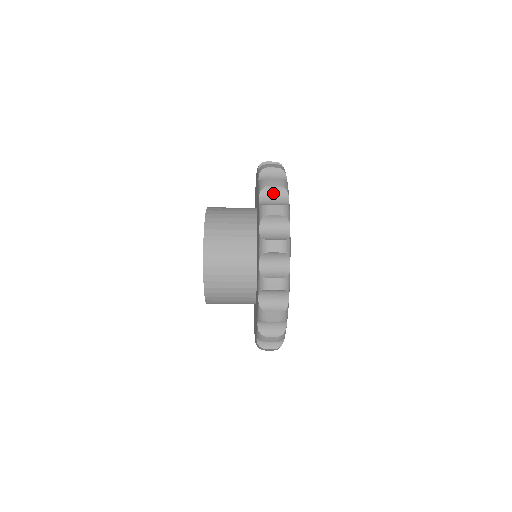
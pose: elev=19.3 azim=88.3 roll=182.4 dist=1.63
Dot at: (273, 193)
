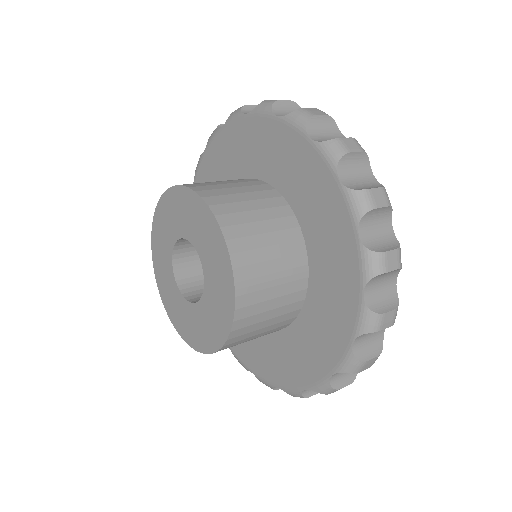
Dot at: (376, 218)
